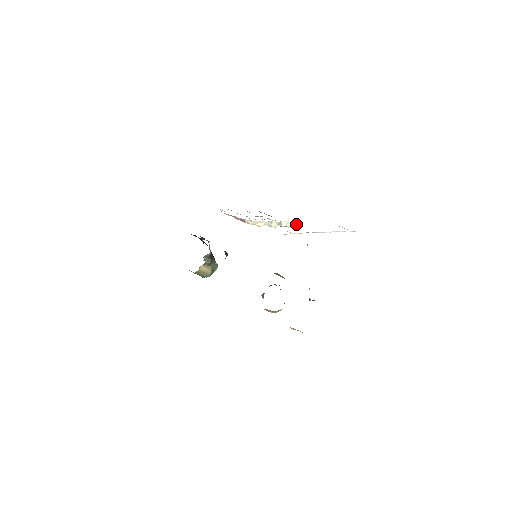
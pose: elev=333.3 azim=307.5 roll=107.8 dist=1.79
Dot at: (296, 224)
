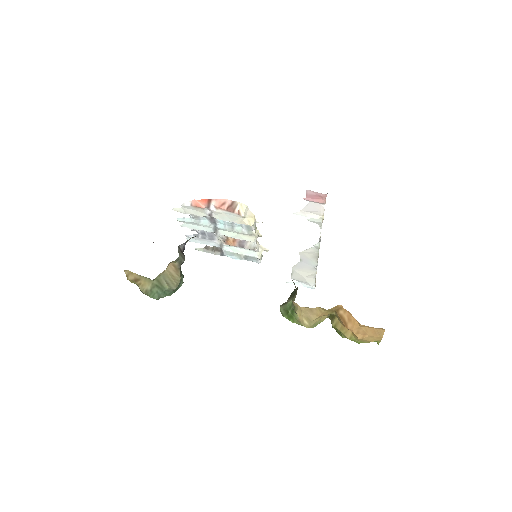
Dot at: (261, 258)
